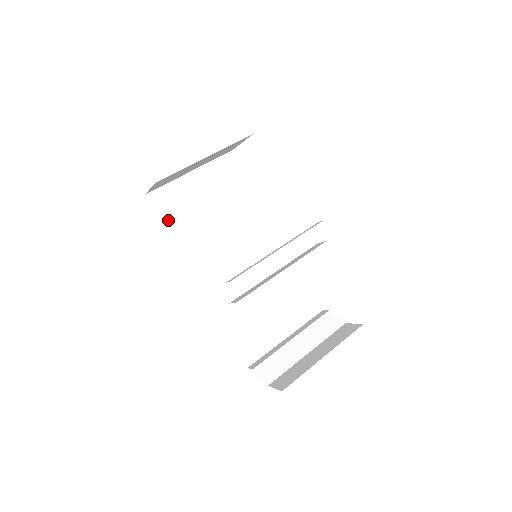
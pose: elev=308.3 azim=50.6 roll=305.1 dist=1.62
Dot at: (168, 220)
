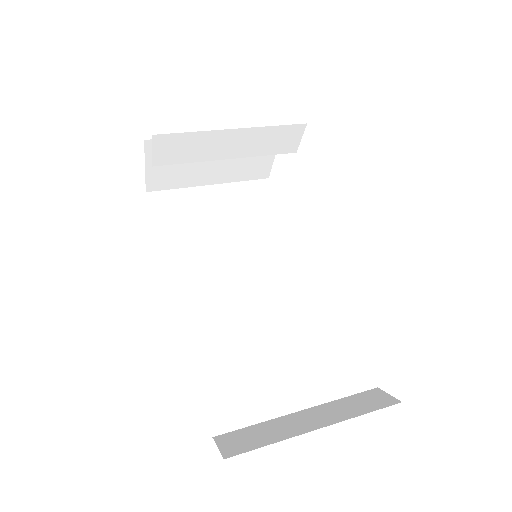
Dot at: (164, 221)
